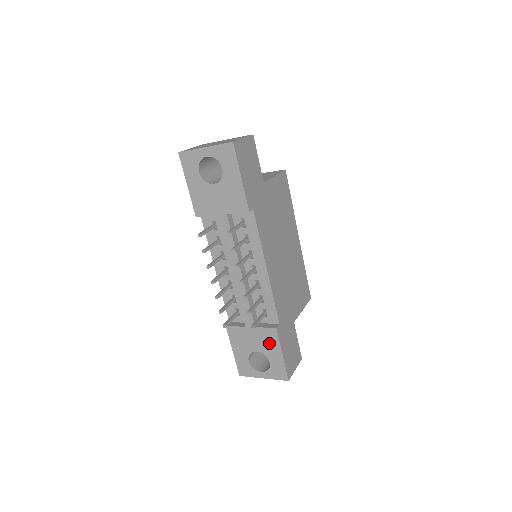
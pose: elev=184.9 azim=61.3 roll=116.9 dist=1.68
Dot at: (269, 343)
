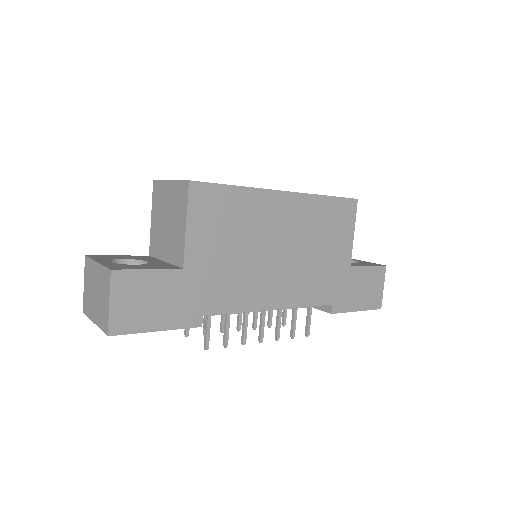
Dot at: occluded
